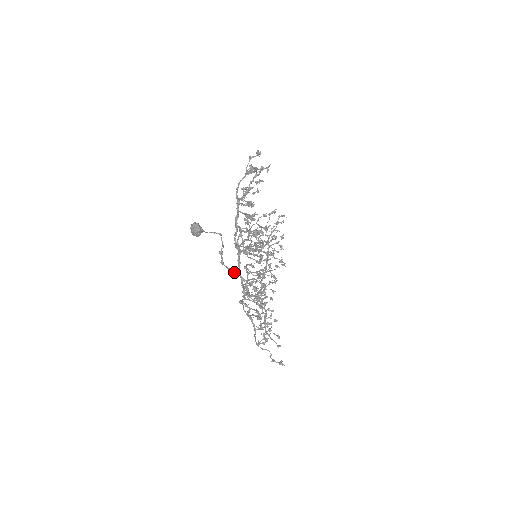
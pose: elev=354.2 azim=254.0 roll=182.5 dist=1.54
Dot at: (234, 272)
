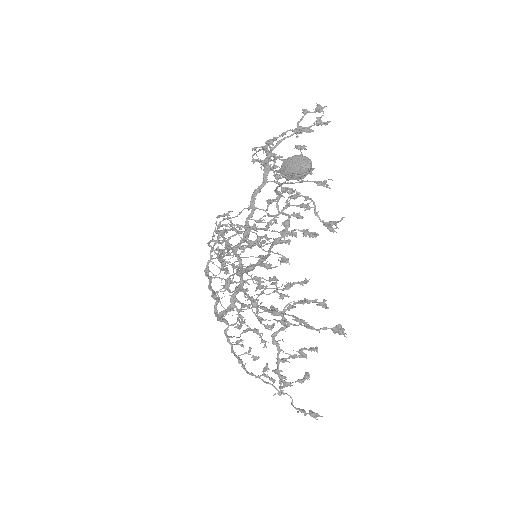
Dot at: (254, 268)
